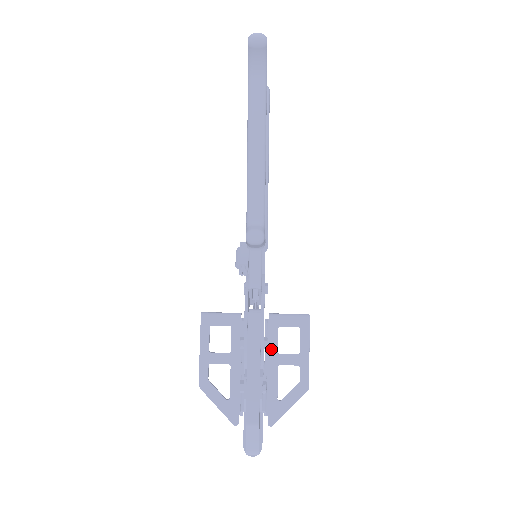
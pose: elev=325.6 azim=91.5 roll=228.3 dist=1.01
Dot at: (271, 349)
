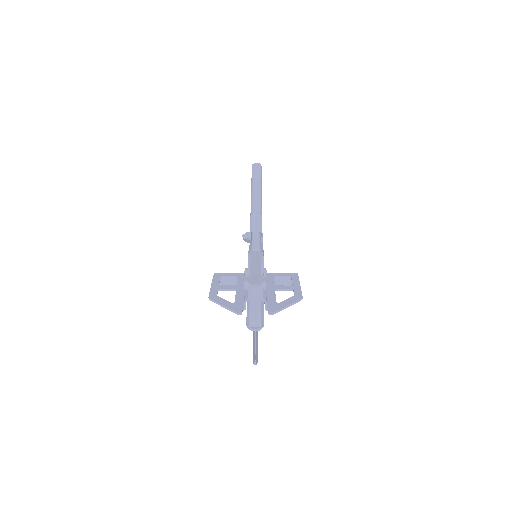
Dot at: (269, 284)
